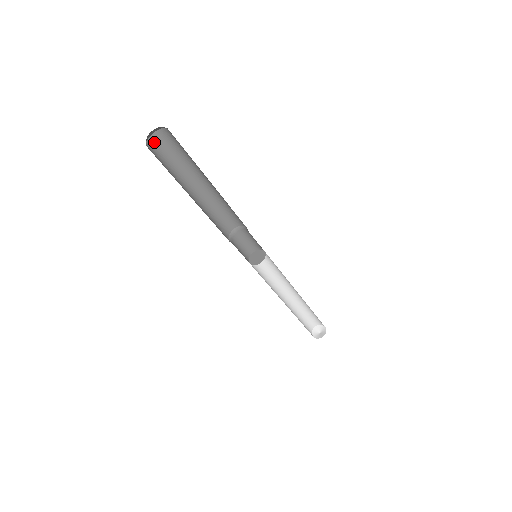
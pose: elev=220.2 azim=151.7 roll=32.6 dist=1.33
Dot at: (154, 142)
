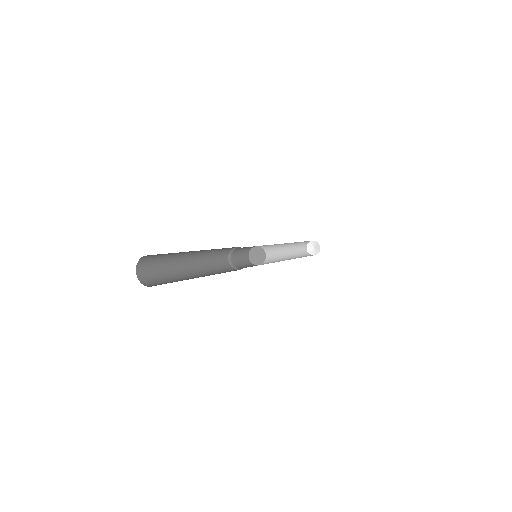
Dot at: (151, 255)
